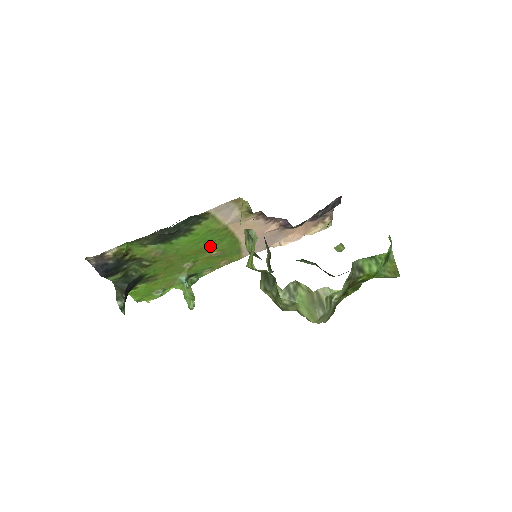
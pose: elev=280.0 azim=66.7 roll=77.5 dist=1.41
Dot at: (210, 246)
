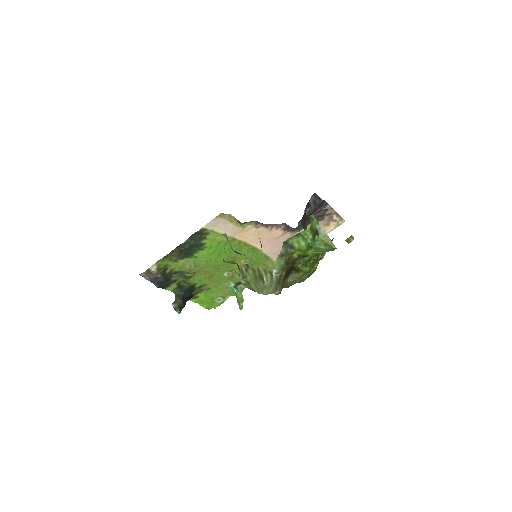
Dot at: (234, 256)
